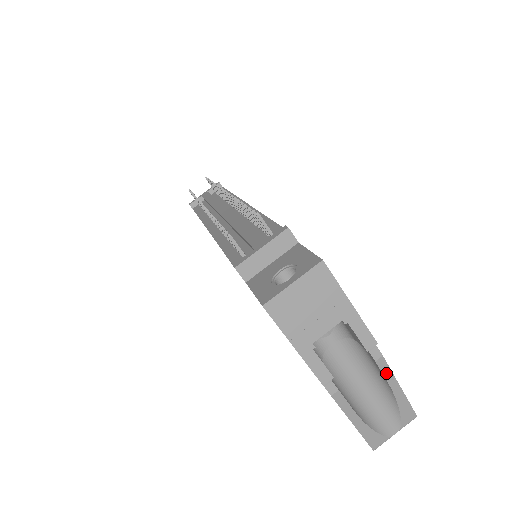
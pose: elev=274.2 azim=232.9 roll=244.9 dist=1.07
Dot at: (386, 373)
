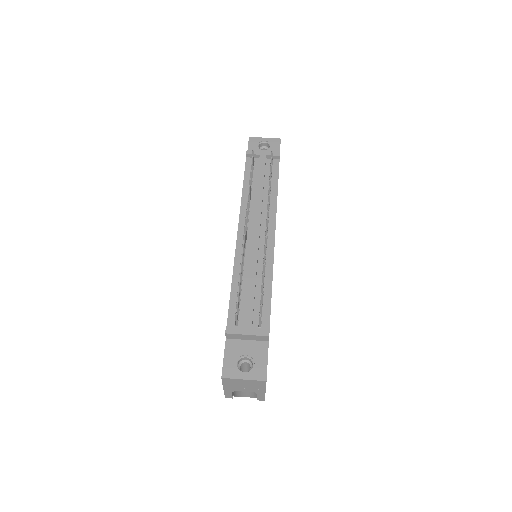
Dot at: occluded
